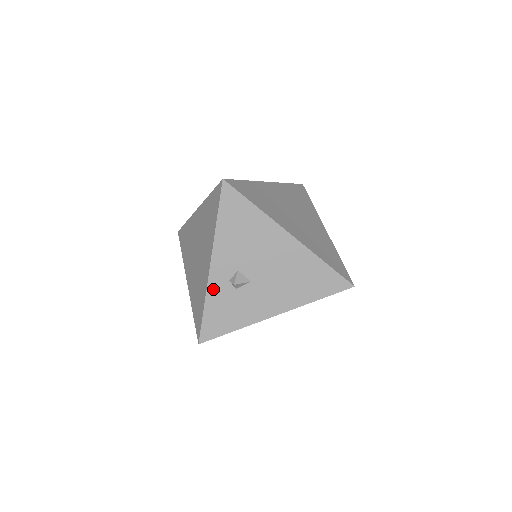
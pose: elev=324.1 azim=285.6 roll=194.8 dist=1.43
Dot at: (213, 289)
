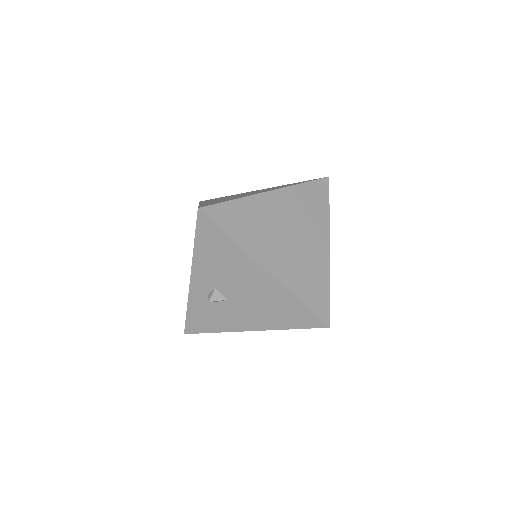
Dot at: (194, 297)
